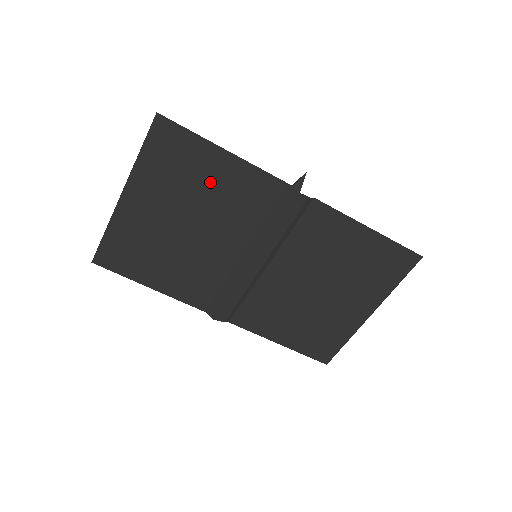
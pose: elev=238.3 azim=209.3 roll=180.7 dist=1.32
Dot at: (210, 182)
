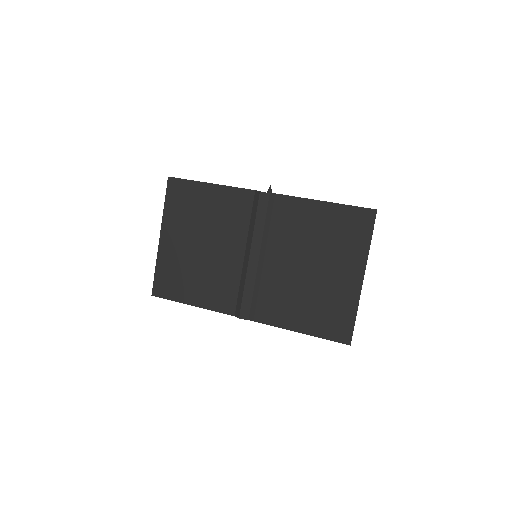
Dot at: (208, 208)
